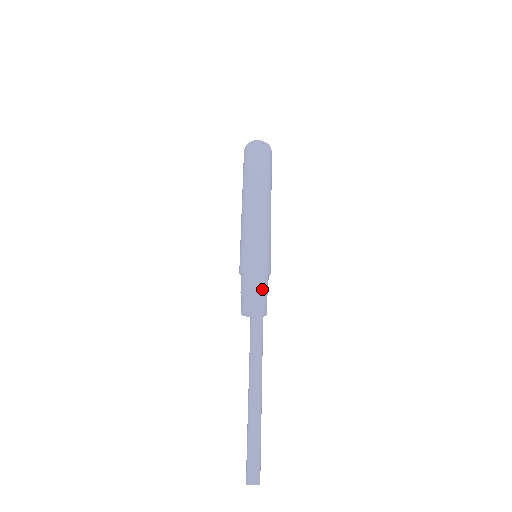
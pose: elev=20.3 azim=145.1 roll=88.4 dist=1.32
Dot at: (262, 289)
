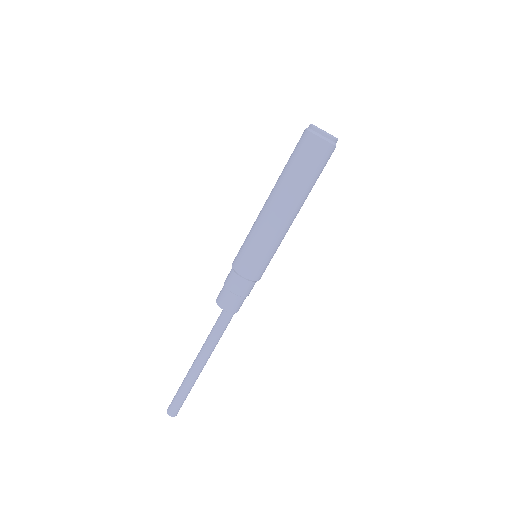
Dot at: (233, 292)
